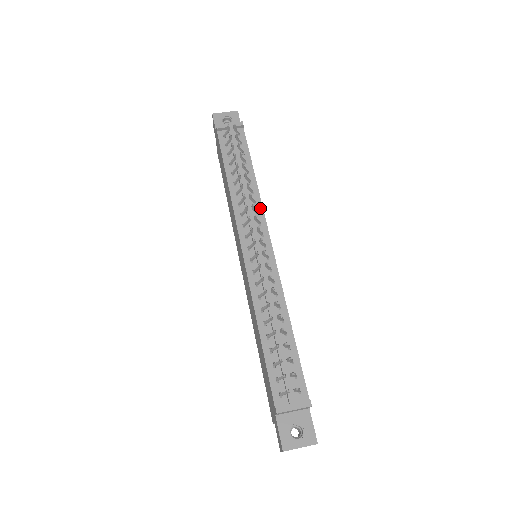
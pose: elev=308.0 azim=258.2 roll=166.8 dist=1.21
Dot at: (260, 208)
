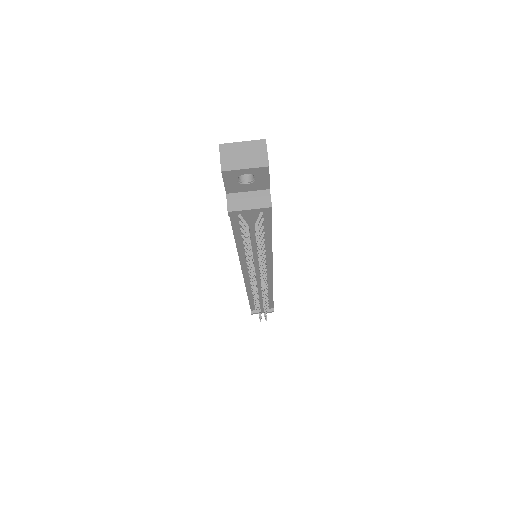
Dot at: (269, 259)
